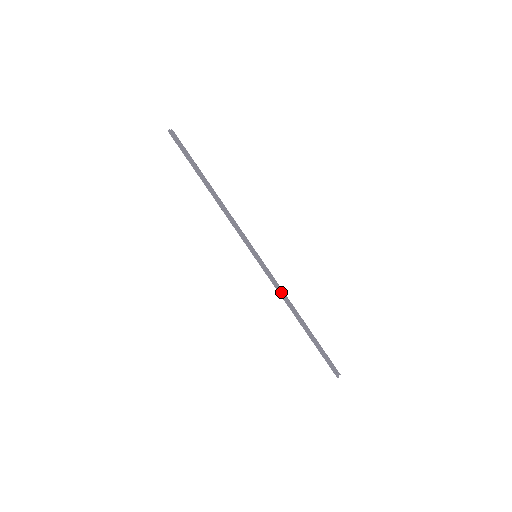
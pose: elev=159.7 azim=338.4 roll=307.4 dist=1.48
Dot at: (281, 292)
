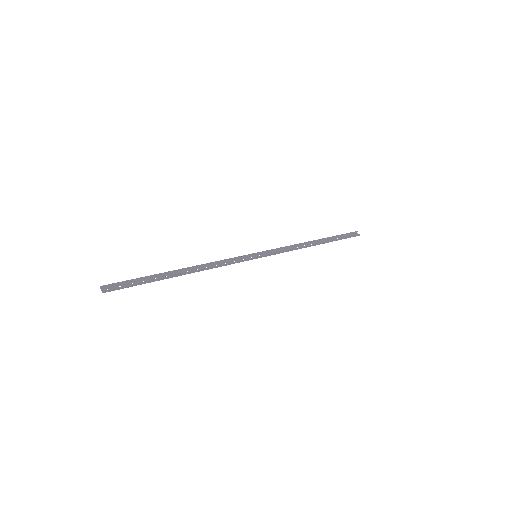
Dot at: (292, 249)
